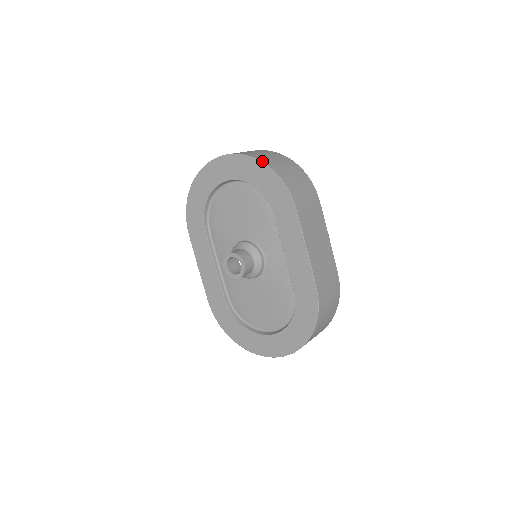
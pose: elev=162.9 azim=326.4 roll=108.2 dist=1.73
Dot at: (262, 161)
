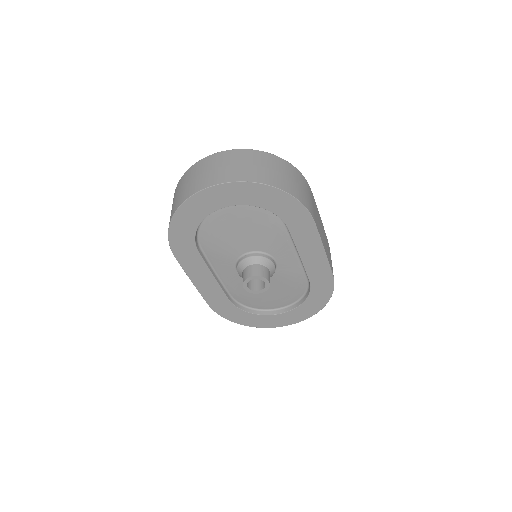
Dot at: (273, 186)
